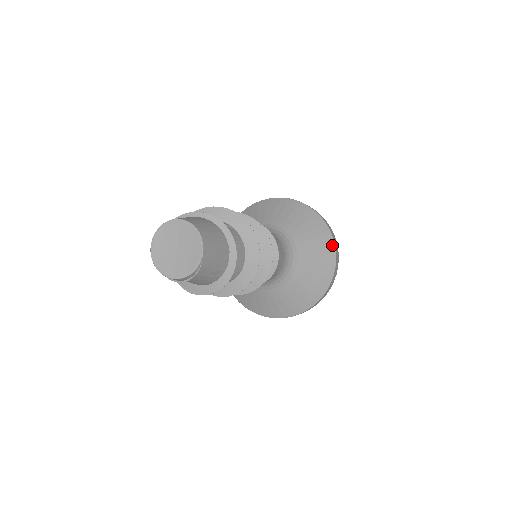
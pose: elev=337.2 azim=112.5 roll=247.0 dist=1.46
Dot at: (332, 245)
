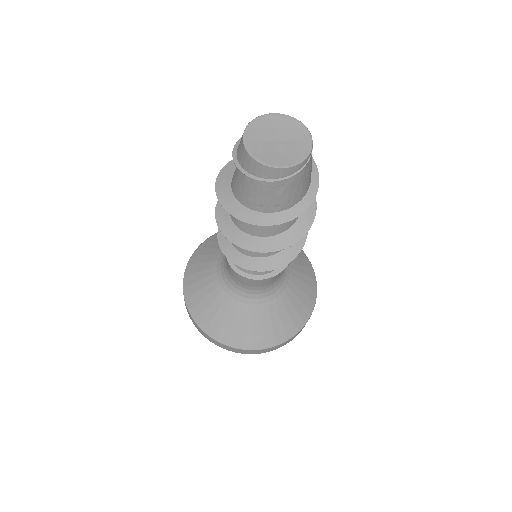
Dot at: (307, 259)
